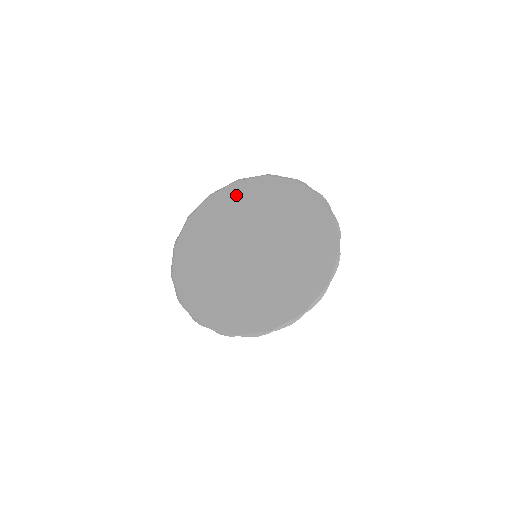
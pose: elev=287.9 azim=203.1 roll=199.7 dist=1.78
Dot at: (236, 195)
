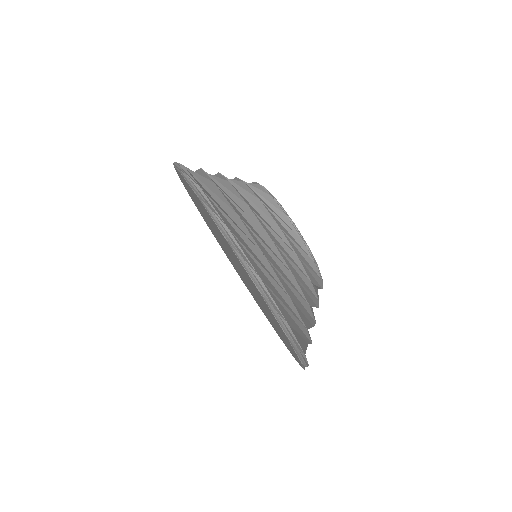
Dot at: occluded
